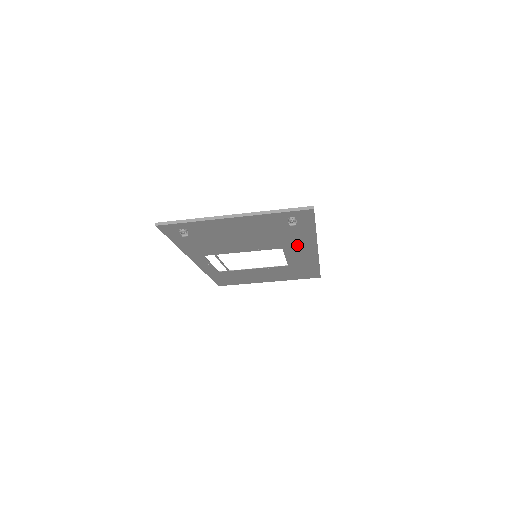
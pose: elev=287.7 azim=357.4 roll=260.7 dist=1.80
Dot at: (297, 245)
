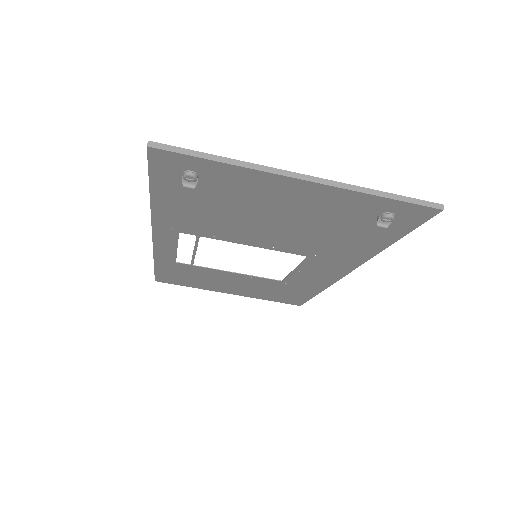
Dot at: (333, 258)
